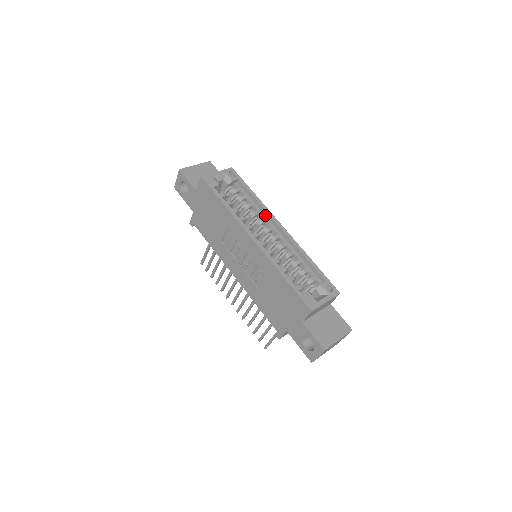
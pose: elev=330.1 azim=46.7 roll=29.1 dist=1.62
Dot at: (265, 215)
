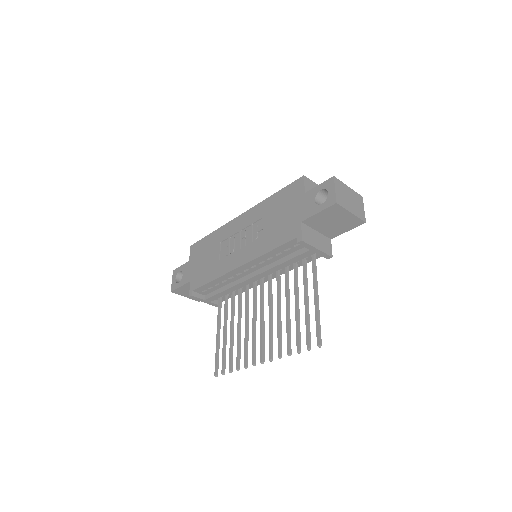
Dot at: occluded
